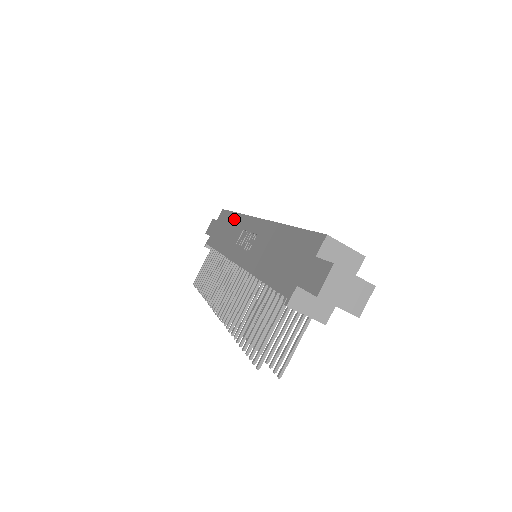
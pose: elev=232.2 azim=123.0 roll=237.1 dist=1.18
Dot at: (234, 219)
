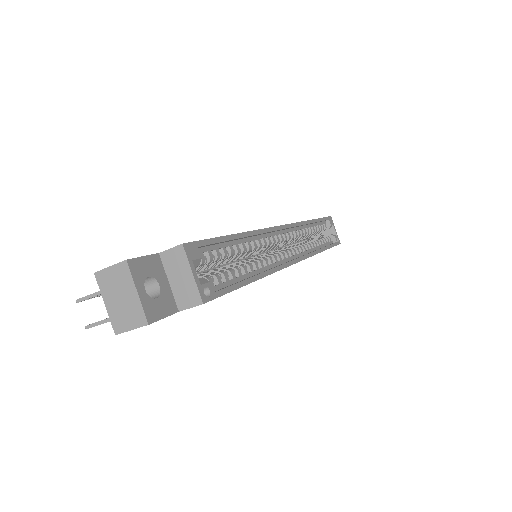
Dot at: occluded
